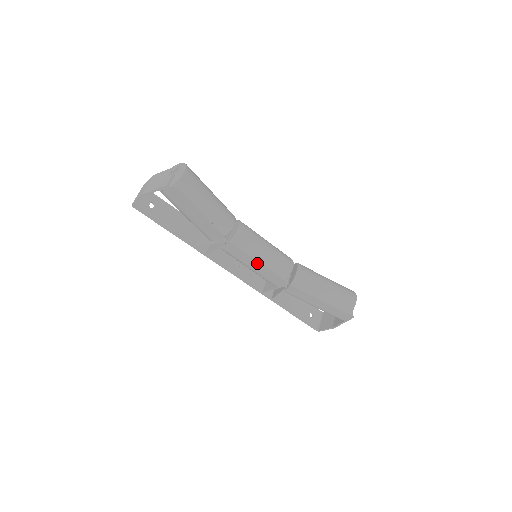
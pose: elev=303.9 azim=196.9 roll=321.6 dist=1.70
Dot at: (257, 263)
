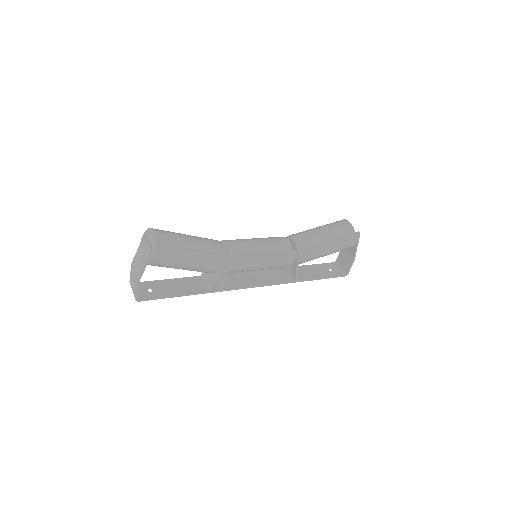
Dot at: (263, 255)
